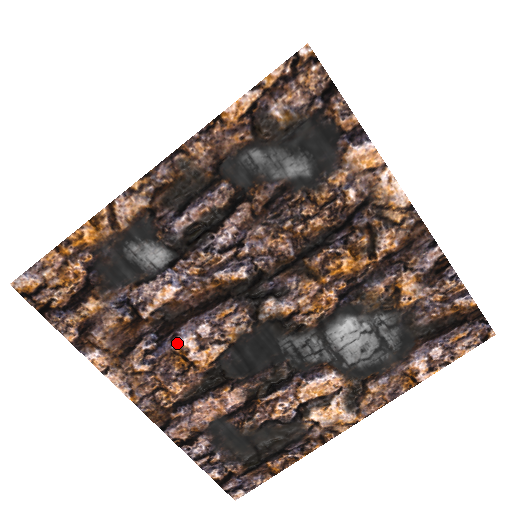
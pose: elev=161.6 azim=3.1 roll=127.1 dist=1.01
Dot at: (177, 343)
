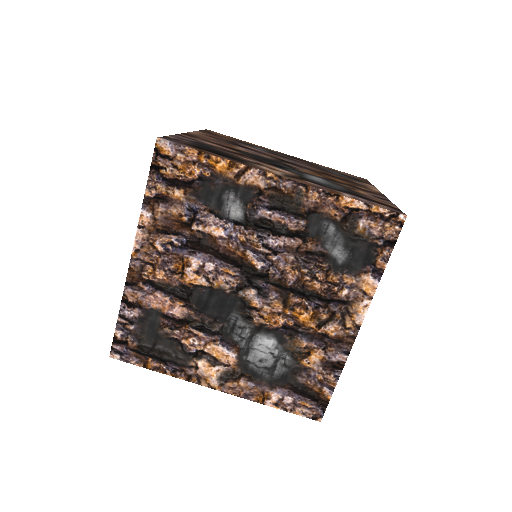
Dot at: (190, 257)
